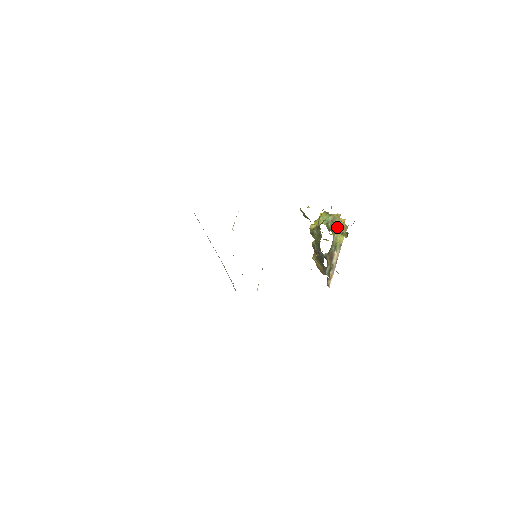
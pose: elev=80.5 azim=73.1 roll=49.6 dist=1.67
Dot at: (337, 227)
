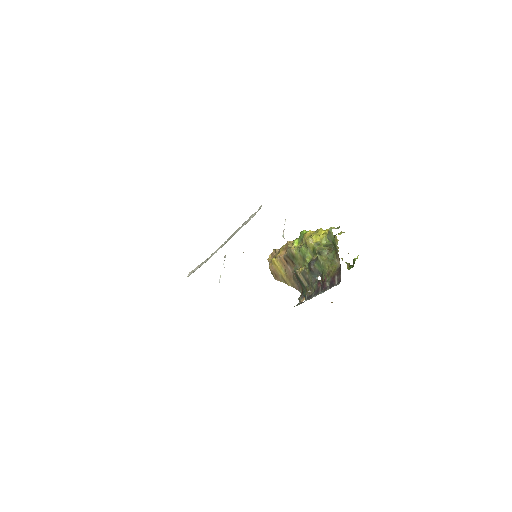
Dot at: occluded
